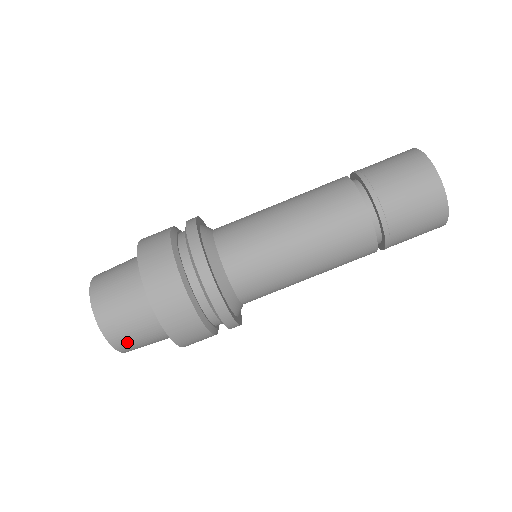
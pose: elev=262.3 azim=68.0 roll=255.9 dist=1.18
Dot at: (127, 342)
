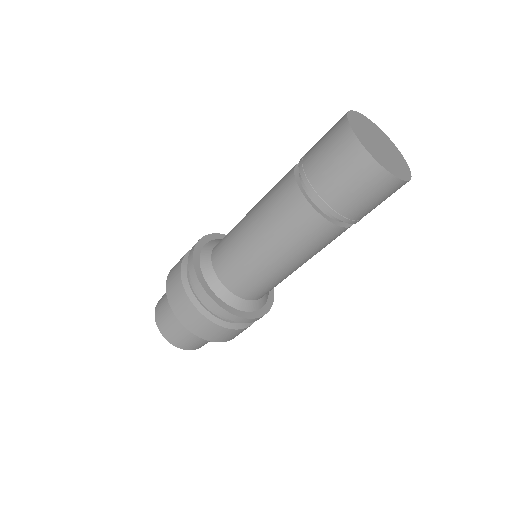
Dot at: (198, 346)
